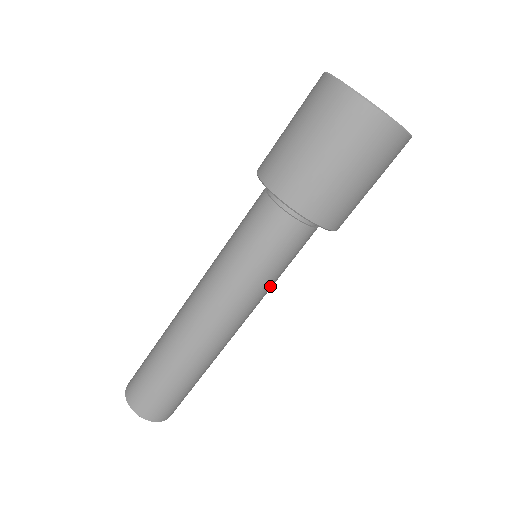
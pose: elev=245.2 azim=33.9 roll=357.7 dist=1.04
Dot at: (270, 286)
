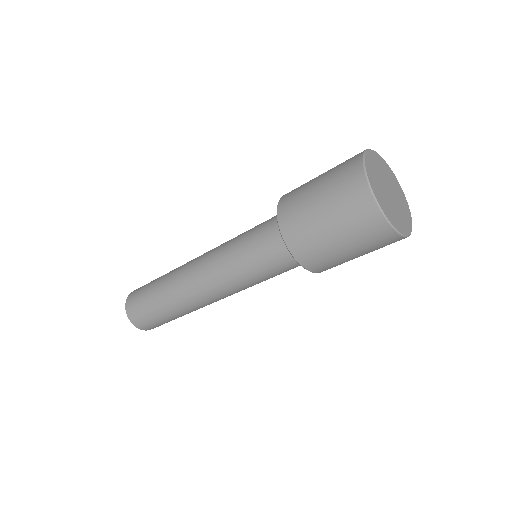
Dot at: occluded
